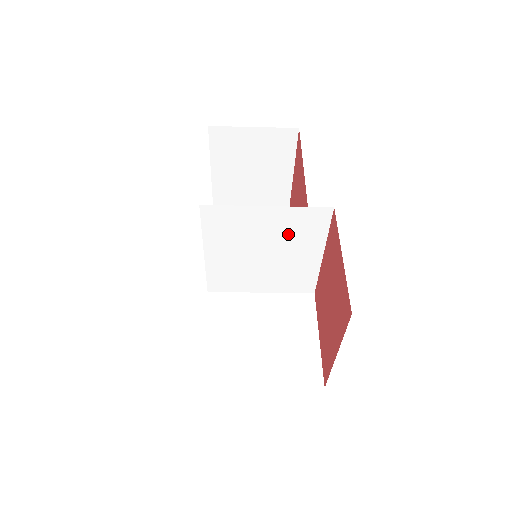
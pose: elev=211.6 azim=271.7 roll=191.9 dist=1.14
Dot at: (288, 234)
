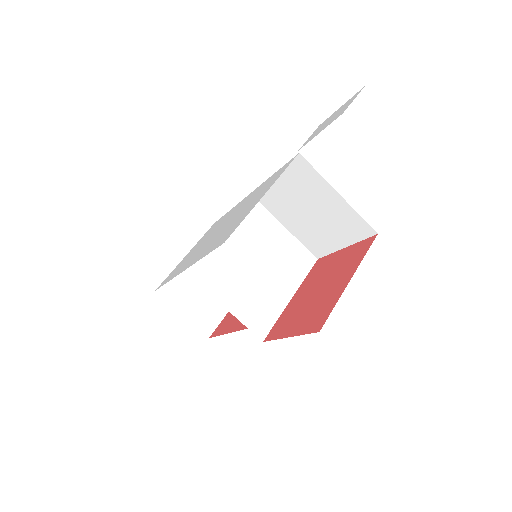
Dot at: (282, 259)
